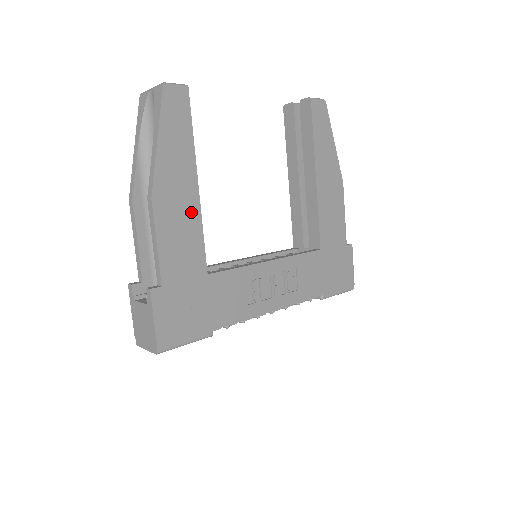
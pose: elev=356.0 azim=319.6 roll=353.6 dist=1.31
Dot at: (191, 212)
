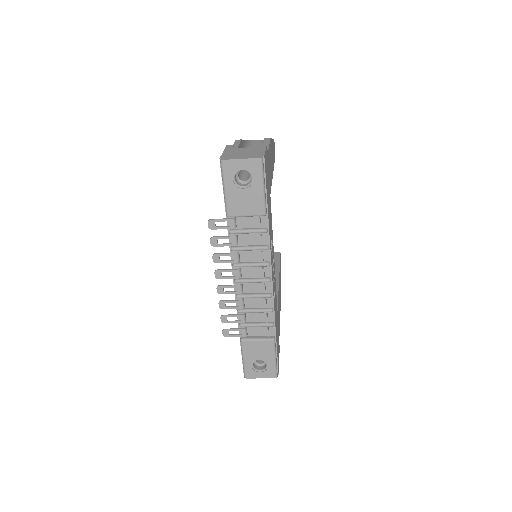
Dot at: occluded
